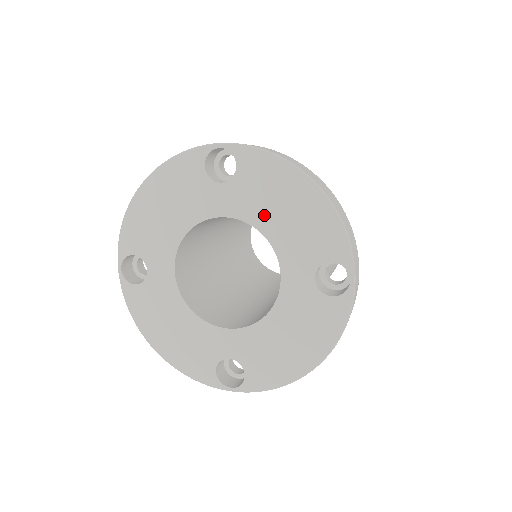
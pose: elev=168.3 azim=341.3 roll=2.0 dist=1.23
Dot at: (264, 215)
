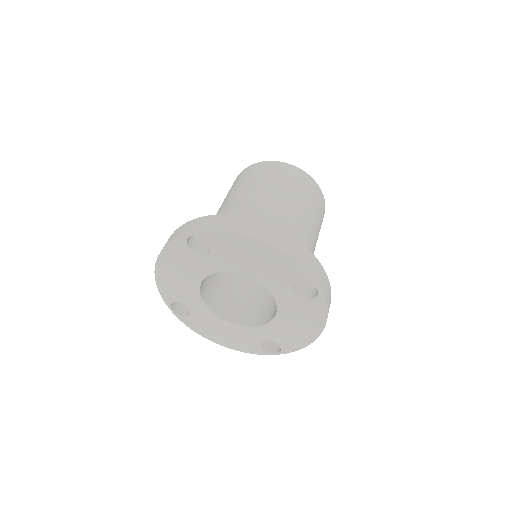
Dot at: (243, 266)
